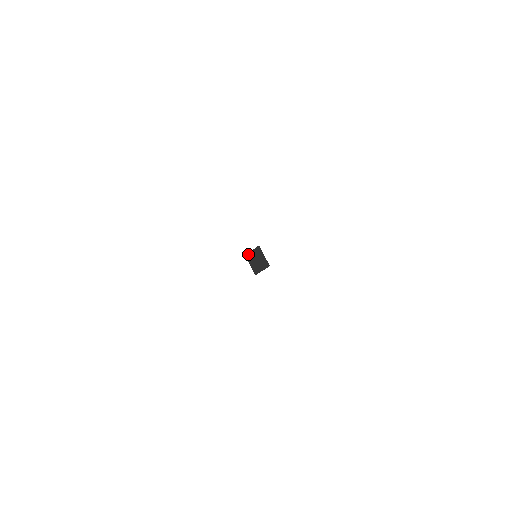
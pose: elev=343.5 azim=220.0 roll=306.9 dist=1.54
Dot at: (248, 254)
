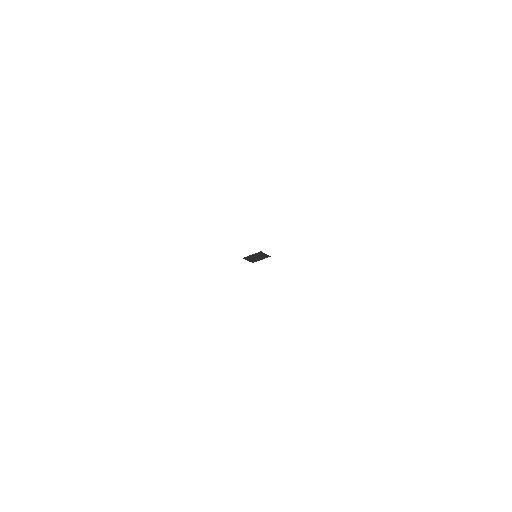
Dot at: (246, 257)
